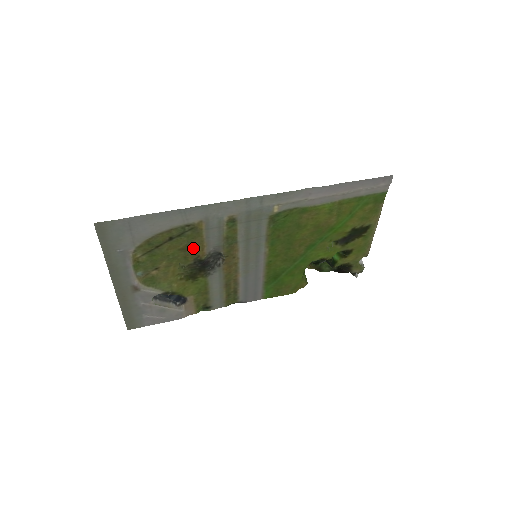
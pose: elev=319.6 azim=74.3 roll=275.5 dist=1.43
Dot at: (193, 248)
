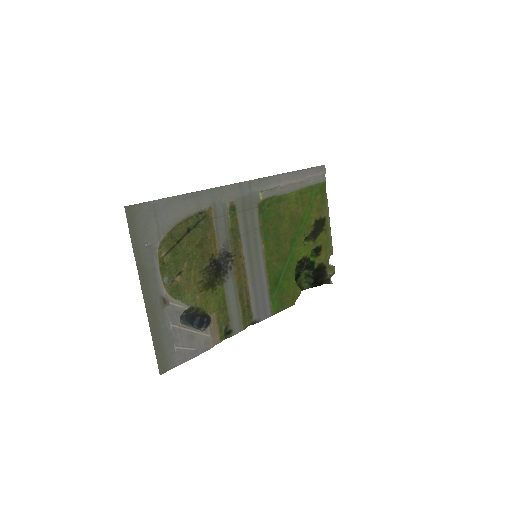
Dot at: (207, 244)
